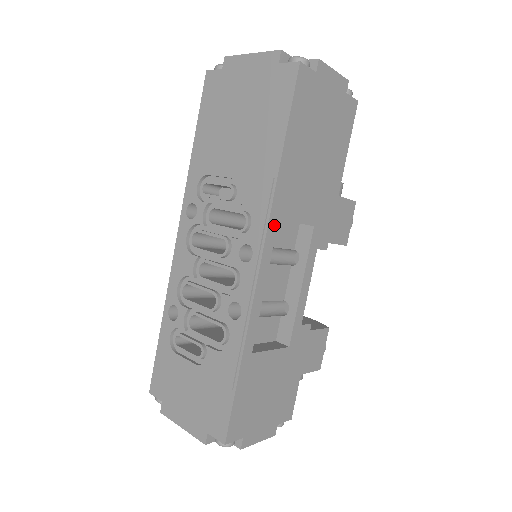
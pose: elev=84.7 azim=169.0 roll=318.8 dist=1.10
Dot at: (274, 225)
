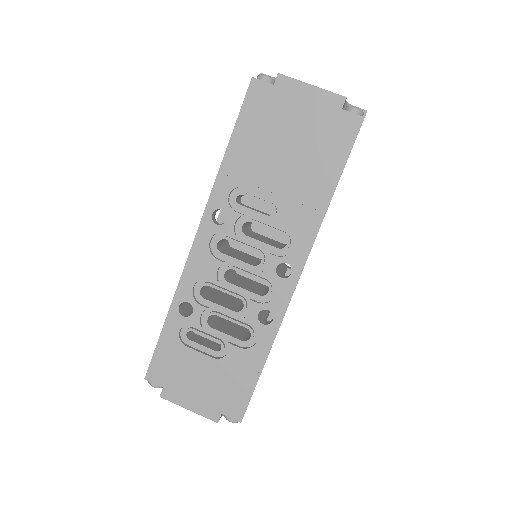
Dot at: occluded
